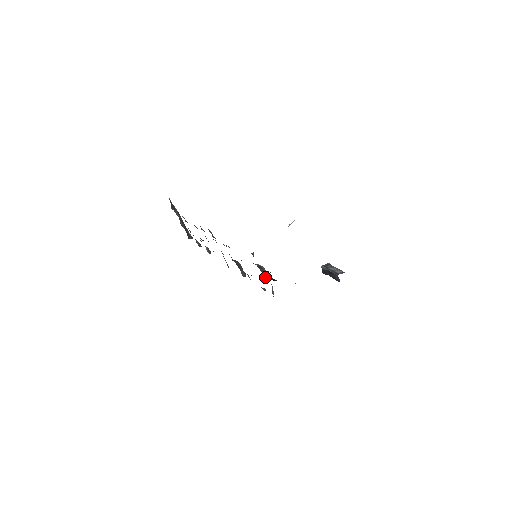
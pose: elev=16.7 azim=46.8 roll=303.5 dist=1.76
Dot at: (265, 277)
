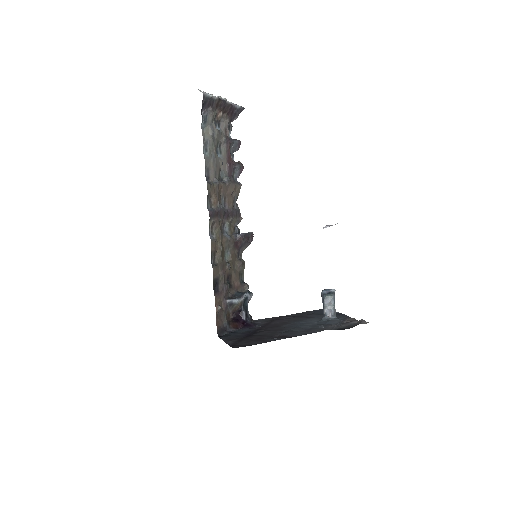
Dot at: (231, 314)
